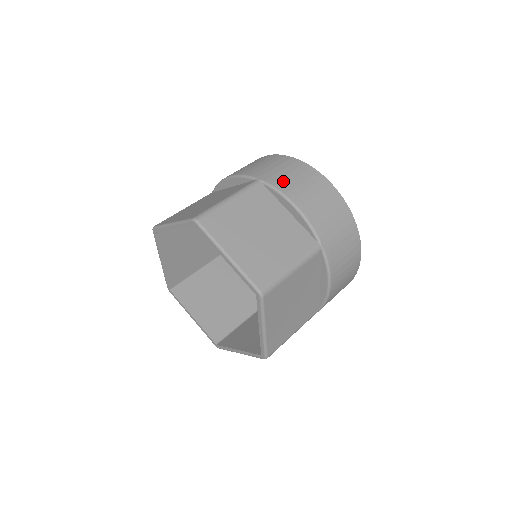
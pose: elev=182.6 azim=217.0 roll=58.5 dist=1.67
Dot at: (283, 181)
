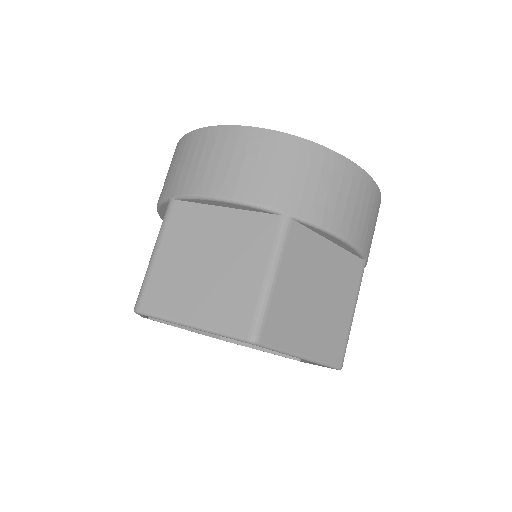
Dot at: (318, 205)
